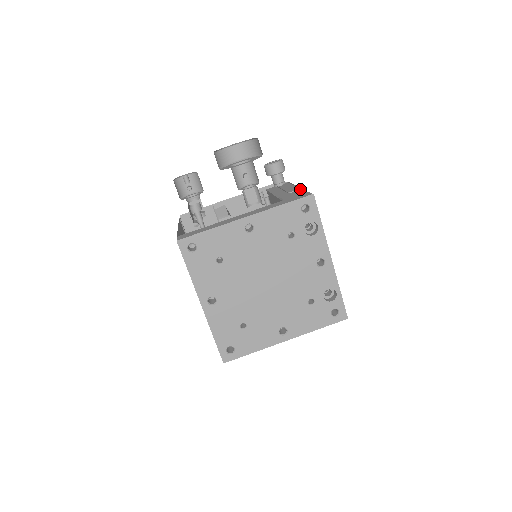
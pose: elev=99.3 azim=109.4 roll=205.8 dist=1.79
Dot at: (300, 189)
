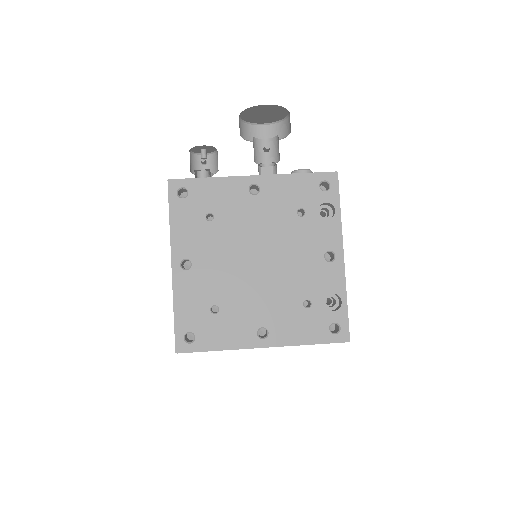
Dot at: occluded
